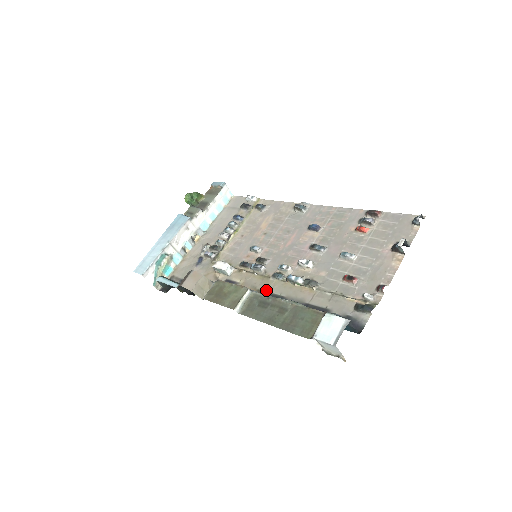
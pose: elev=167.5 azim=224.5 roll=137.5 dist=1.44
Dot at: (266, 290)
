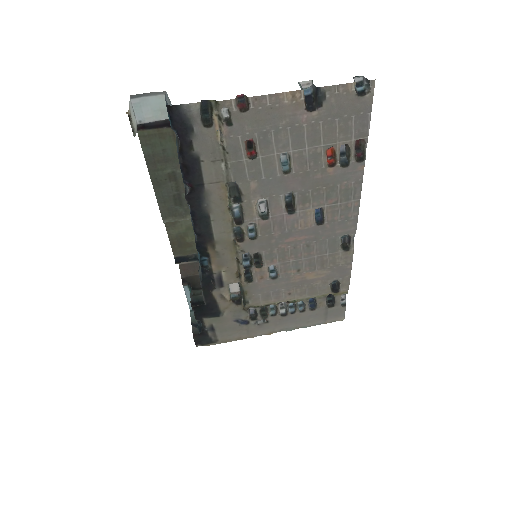
Dot at: (215, 238)
